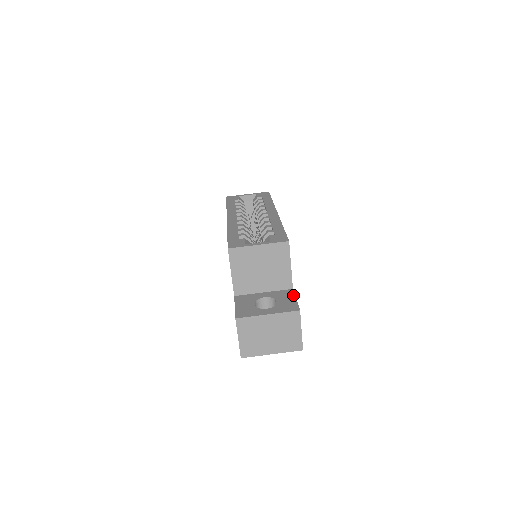
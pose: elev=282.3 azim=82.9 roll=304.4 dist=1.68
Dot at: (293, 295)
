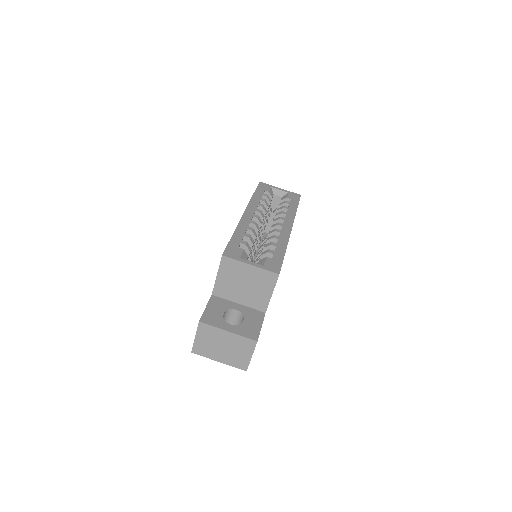
Dot at: (261, 320)
